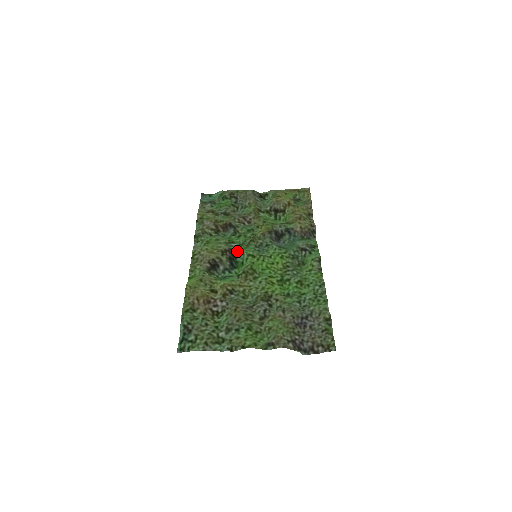
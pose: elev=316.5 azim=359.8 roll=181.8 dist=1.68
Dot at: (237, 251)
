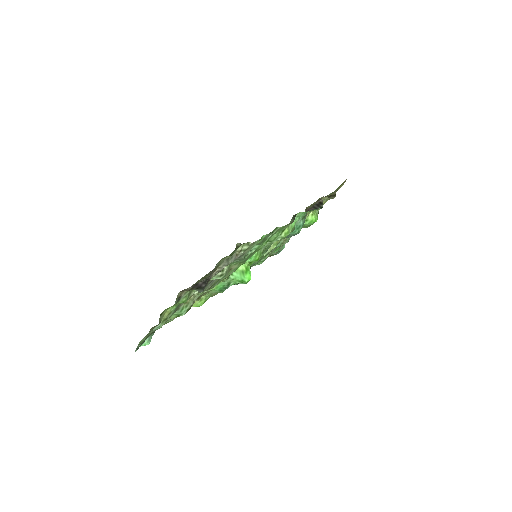
Dot at: (251, 265)
